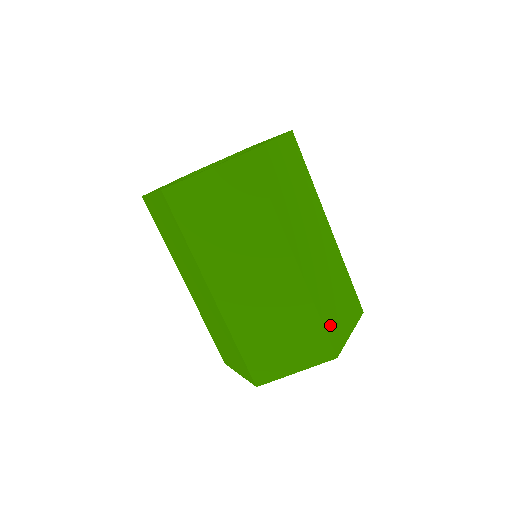
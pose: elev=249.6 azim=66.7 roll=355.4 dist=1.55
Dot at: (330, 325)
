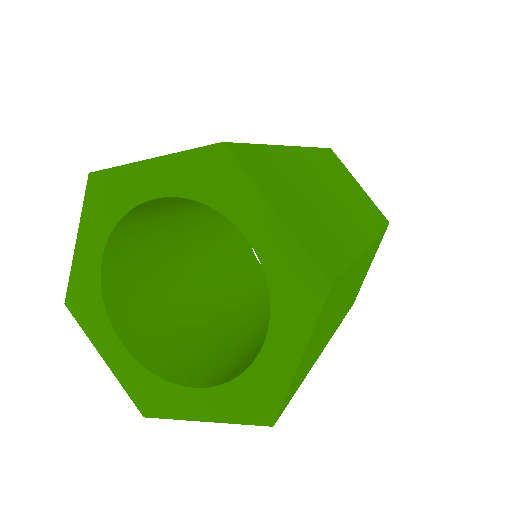
Dot at: (351, 304)
